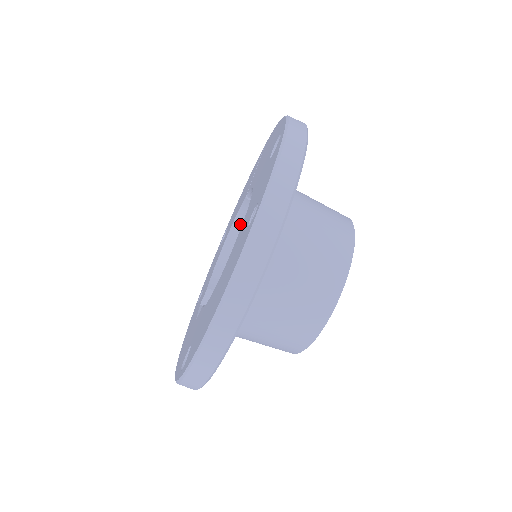
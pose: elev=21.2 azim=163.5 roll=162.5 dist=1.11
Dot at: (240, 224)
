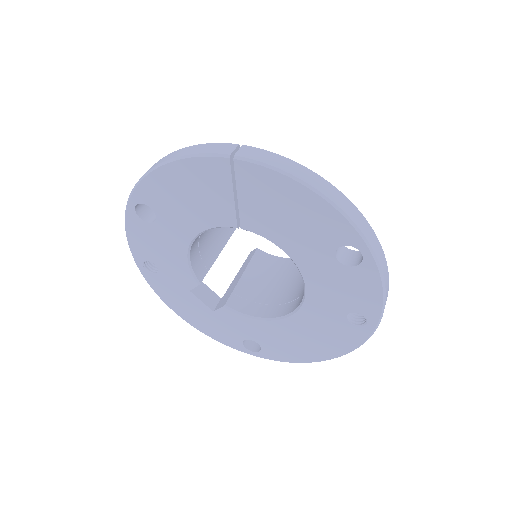
Dot at: occluded
